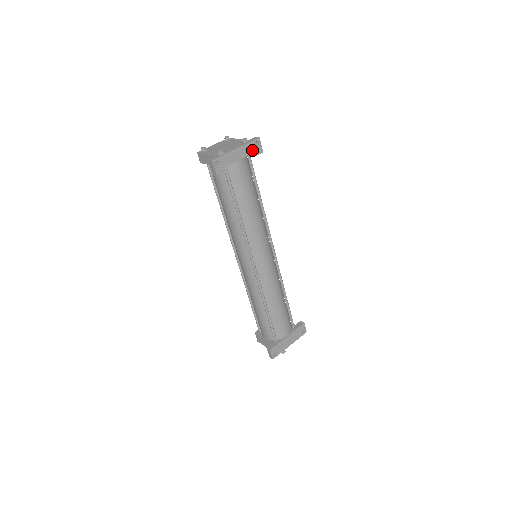
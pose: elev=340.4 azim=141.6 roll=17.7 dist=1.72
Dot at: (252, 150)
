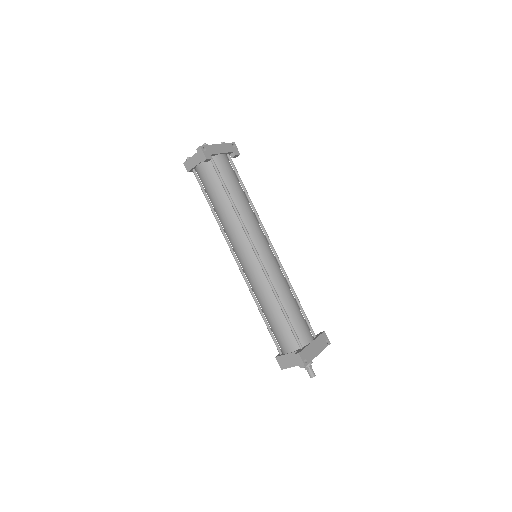
Dot at: (231, 150)
